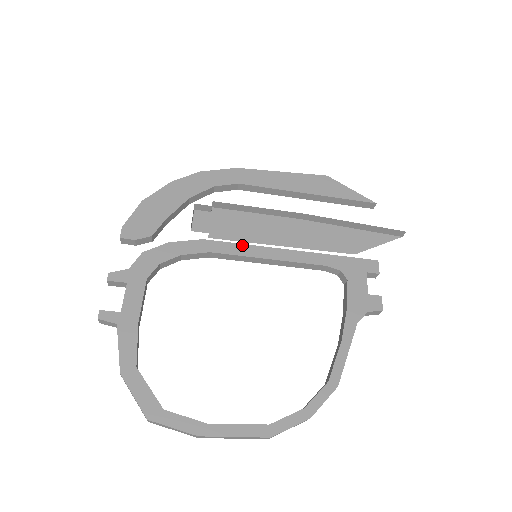
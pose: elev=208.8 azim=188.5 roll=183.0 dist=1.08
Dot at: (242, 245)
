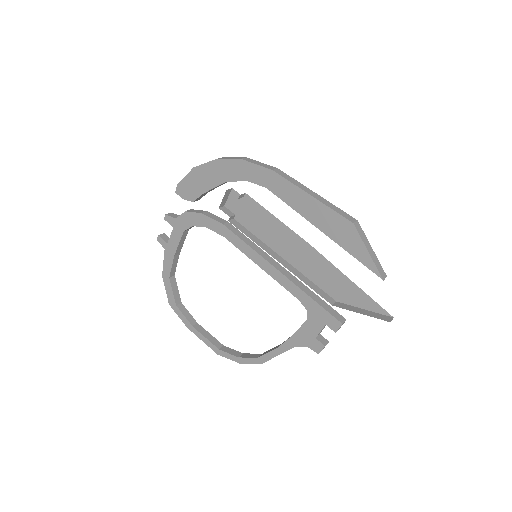
Dot at: (246, 245)
